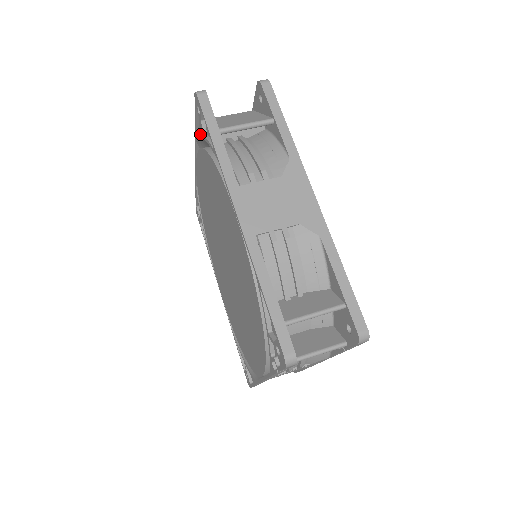
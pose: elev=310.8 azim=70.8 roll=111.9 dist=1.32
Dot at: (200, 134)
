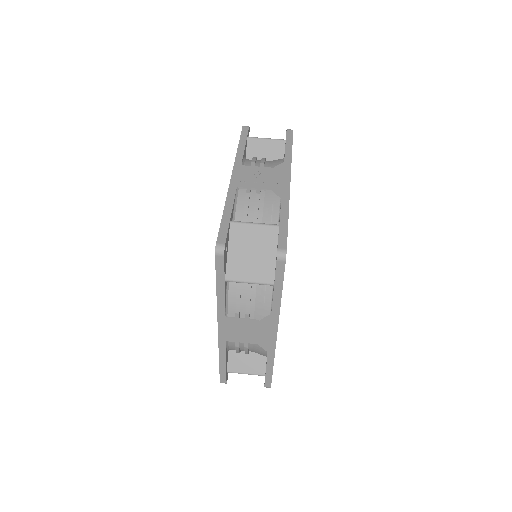
Dot at: occluded
